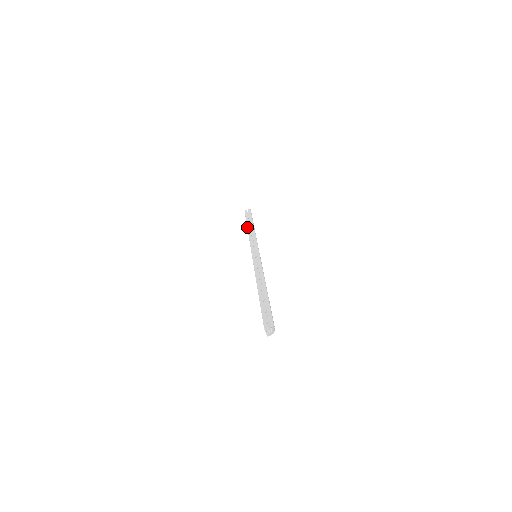
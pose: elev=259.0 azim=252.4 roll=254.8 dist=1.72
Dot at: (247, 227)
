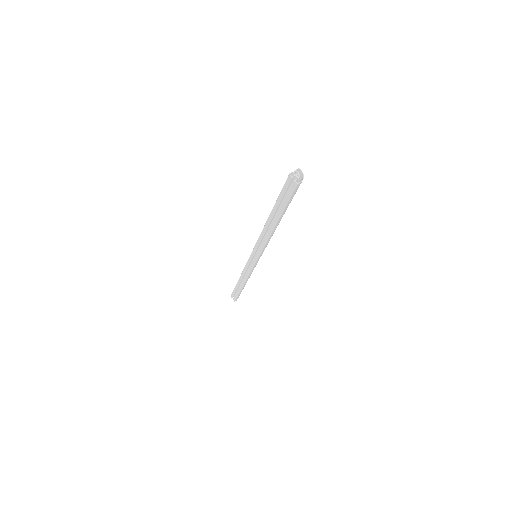
Dot at: occluded
